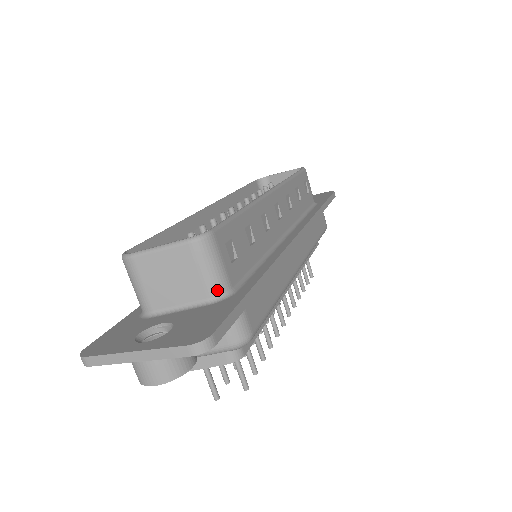
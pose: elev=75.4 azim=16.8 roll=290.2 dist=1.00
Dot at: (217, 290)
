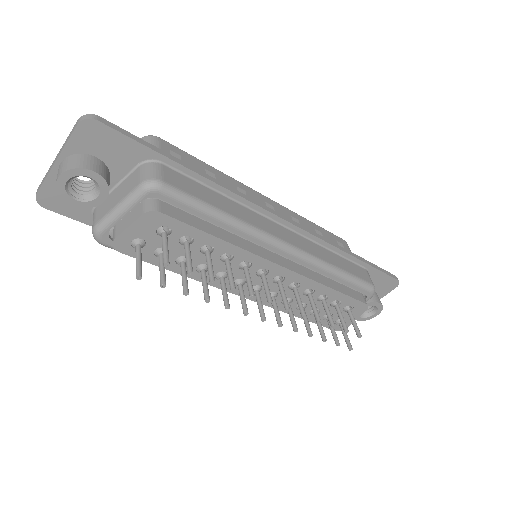
Dot at: occluded
